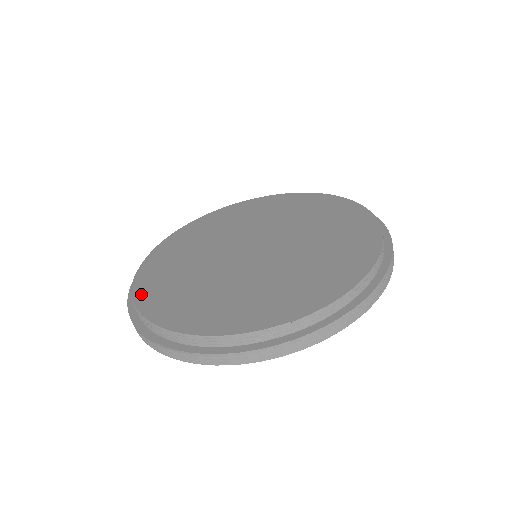
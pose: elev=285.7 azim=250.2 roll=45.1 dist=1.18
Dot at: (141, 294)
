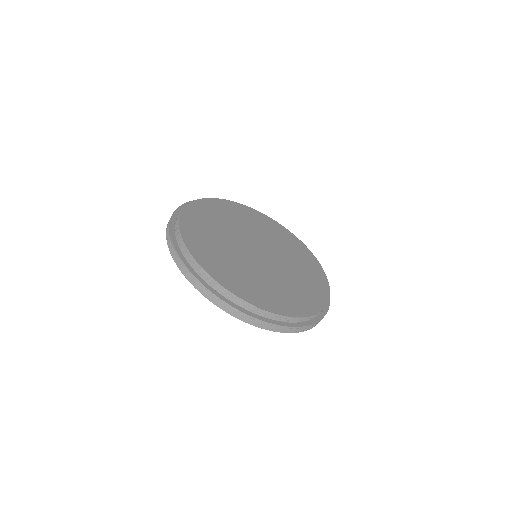
Dot at: (185, 221)
